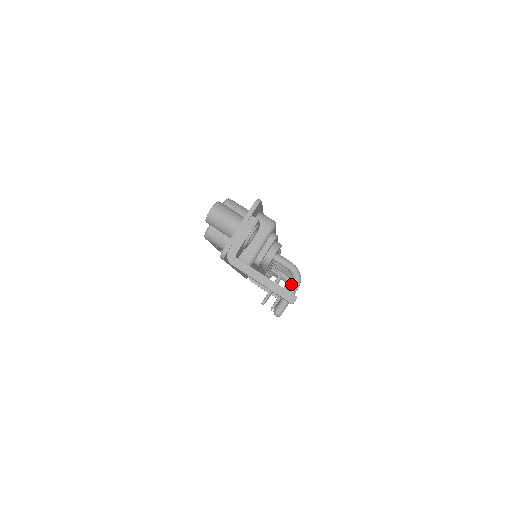
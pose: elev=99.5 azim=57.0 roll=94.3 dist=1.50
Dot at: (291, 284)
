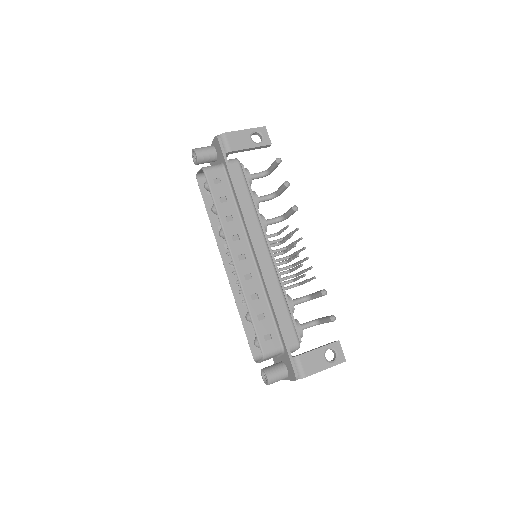
Dot at: (268, 169)
